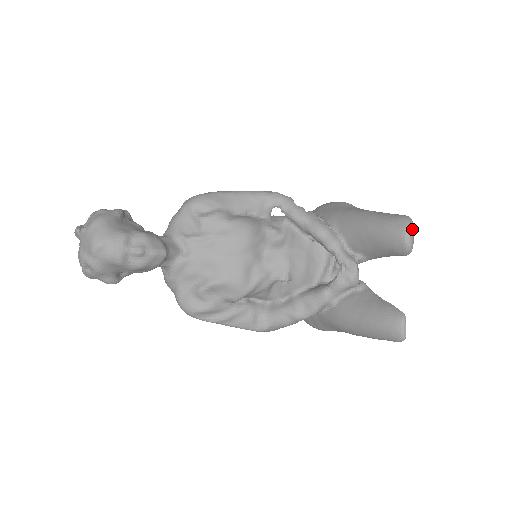
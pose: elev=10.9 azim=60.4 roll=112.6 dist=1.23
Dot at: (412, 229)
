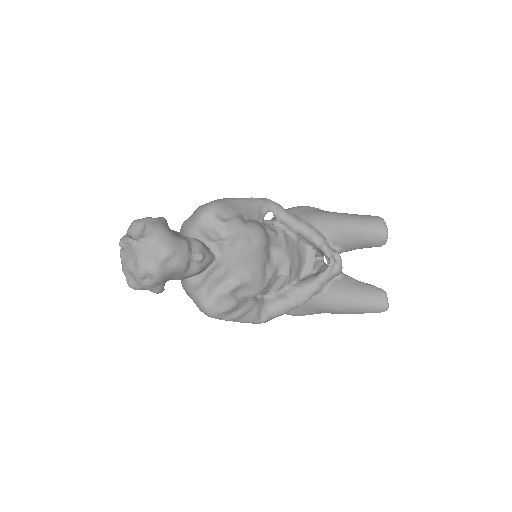
Dot at: occluded
